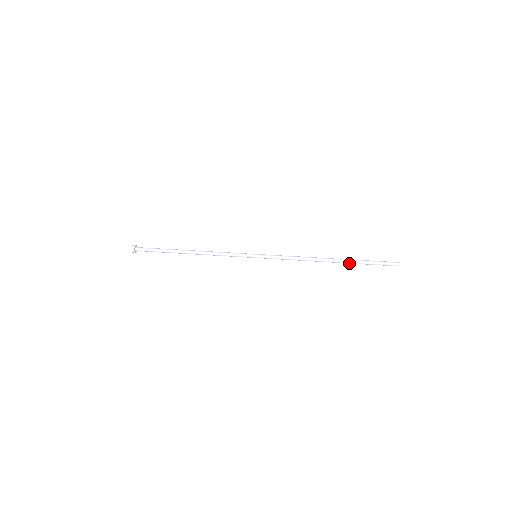
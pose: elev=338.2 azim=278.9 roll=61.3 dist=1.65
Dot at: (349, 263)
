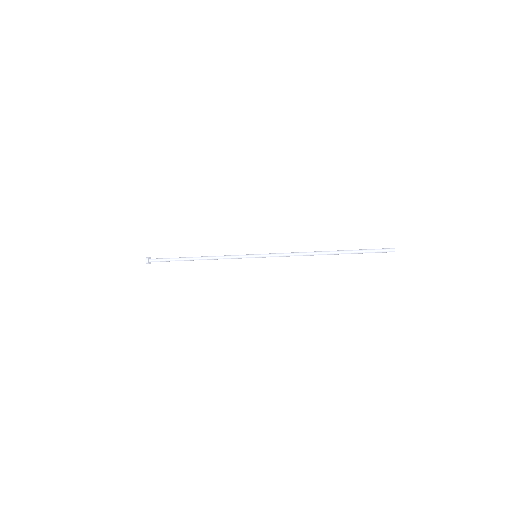
Dot at: (345, 253)
